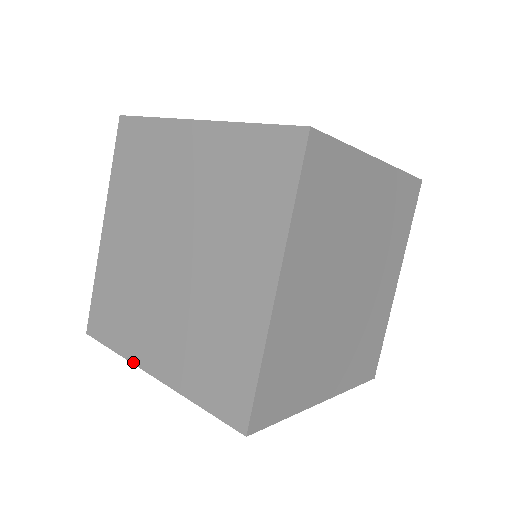
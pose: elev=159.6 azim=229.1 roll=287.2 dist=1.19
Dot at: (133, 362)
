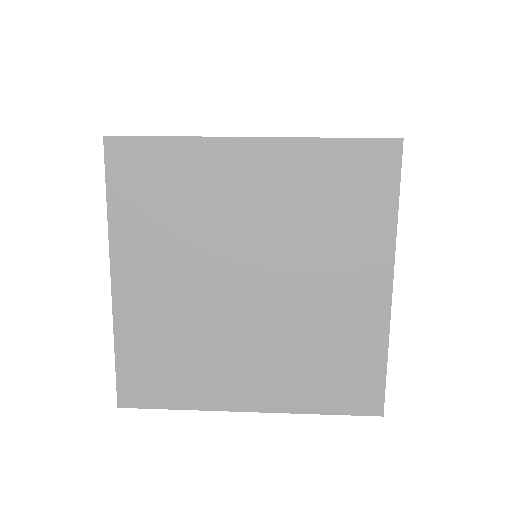
Dot at: (215, 409)
